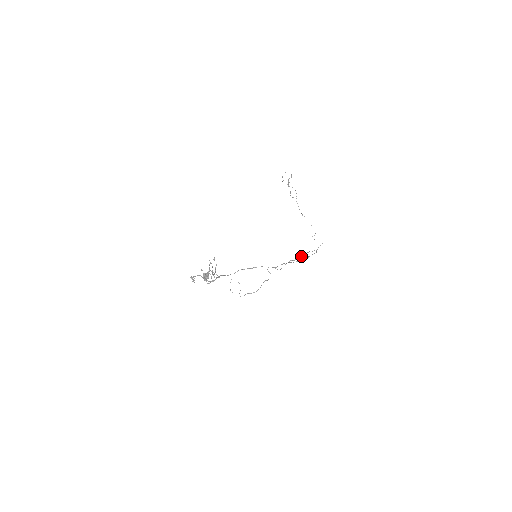
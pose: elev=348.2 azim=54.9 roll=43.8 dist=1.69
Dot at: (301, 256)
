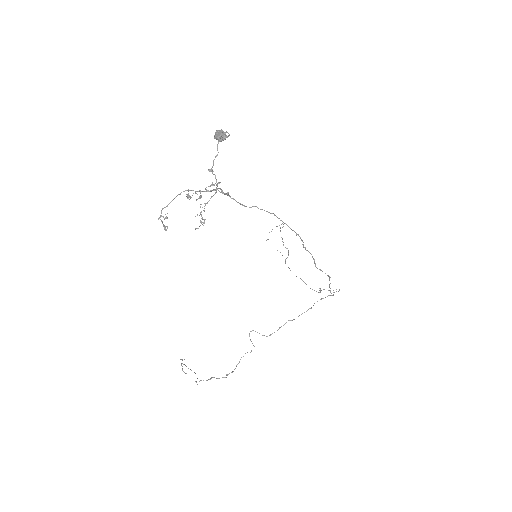
Dot at: occluded
